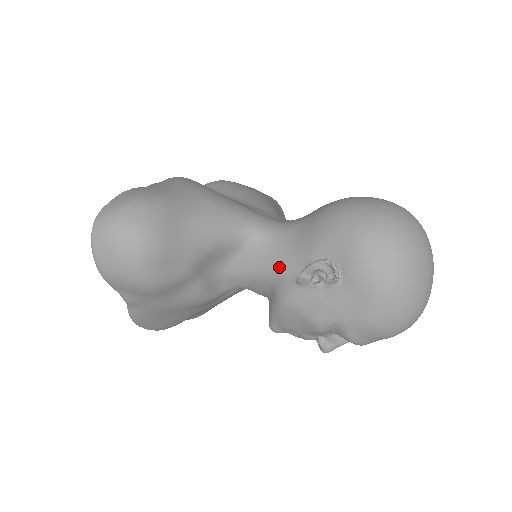
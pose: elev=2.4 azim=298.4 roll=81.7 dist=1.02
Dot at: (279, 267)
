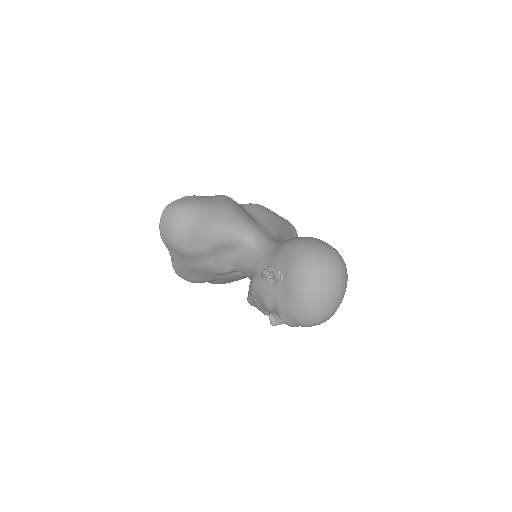
Dot at: (257, 264)
